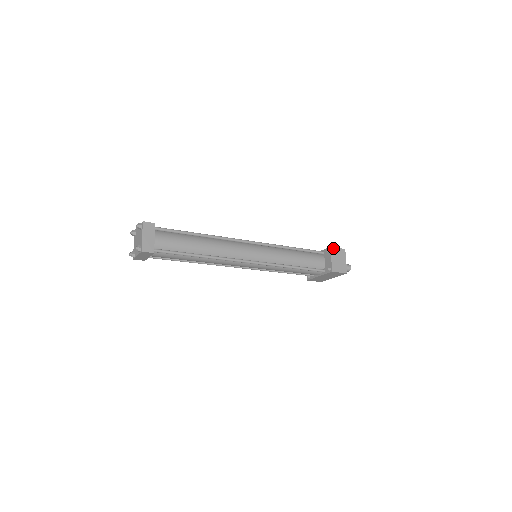
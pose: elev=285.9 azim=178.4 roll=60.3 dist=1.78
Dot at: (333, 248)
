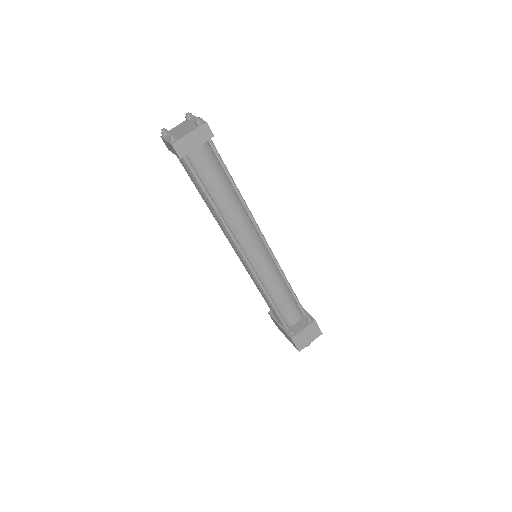
Dot at: (316, 323)
